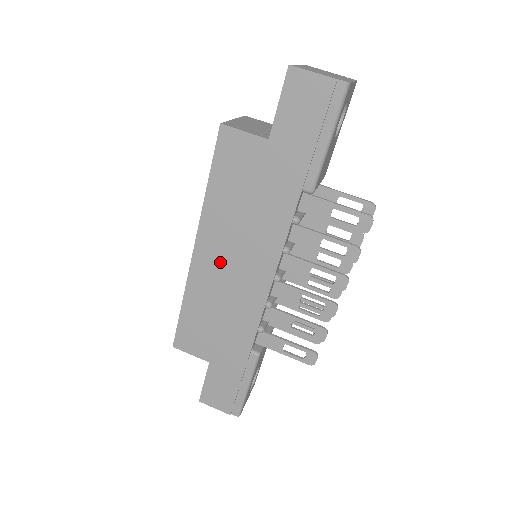
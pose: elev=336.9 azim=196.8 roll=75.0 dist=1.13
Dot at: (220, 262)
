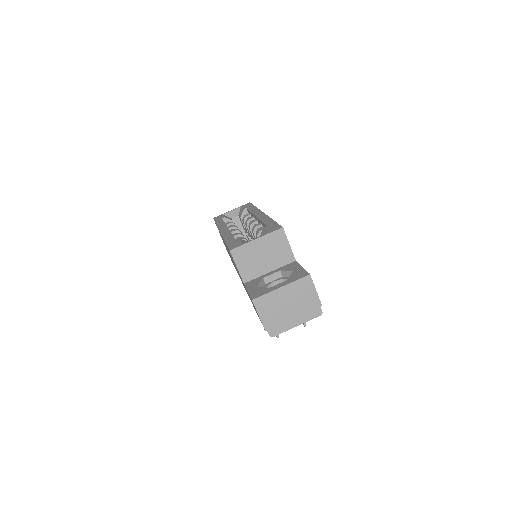
Dot at: occluded
